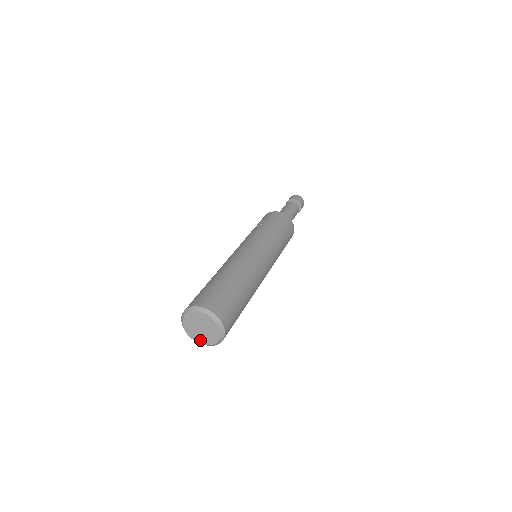
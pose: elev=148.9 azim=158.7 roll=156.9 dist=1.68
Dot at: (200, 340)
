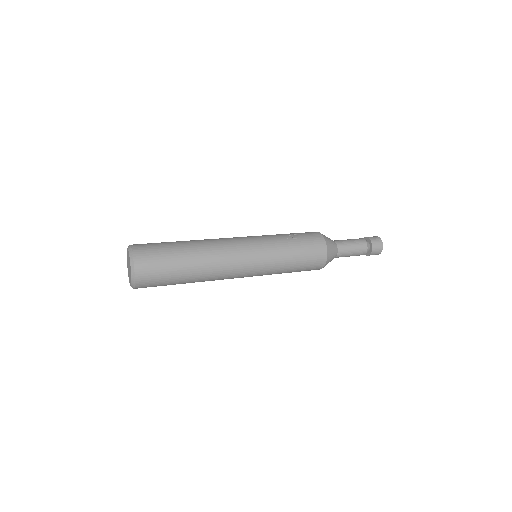
Dot at: (128, 273)
